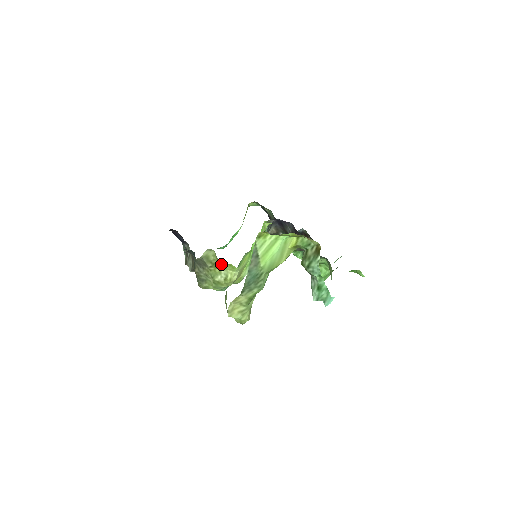
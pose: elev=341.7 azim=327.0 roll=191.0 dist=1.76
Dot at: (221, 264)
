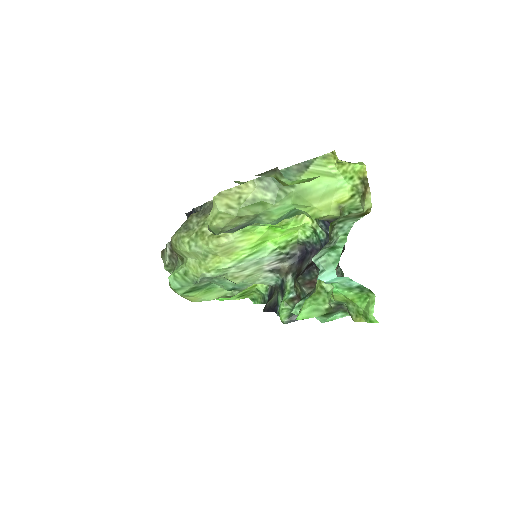
Dot at: occluded
